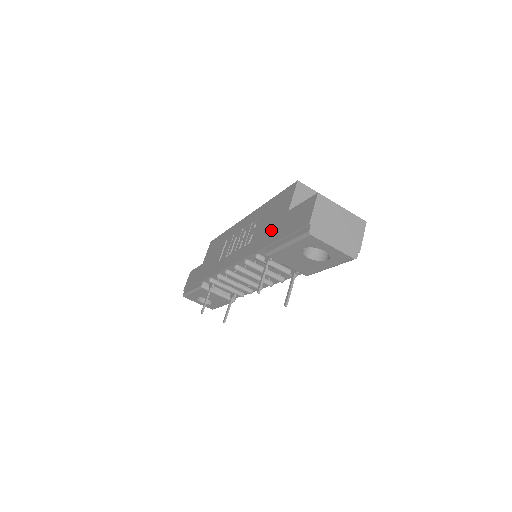
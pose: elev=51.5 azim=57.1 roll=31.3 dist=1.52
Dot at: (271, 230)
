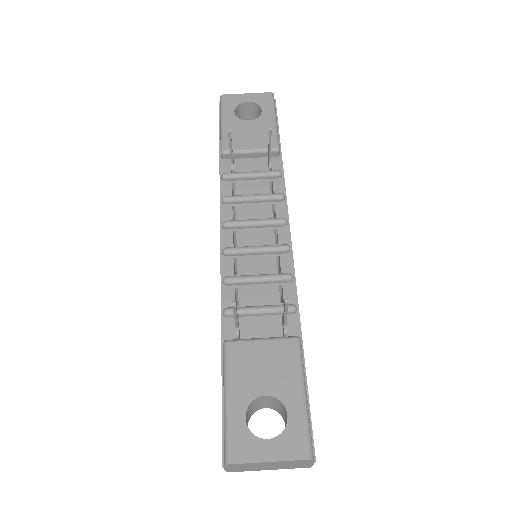
Dot at: occluded
